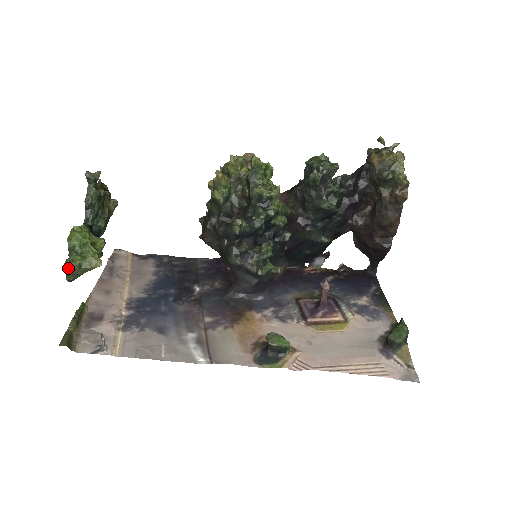
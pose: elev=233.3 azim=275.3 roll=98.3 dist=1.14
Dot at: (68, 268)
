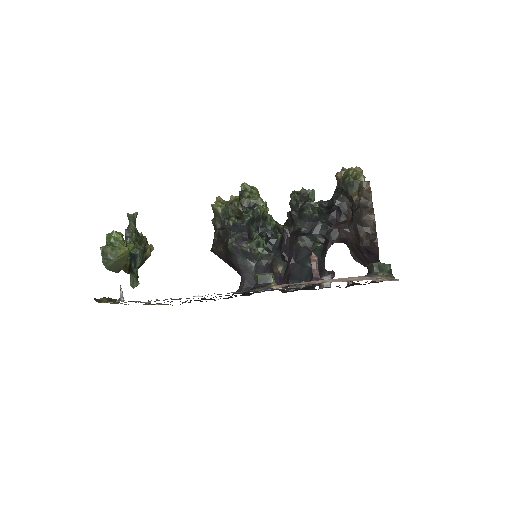
Dot at: (104, 251)
